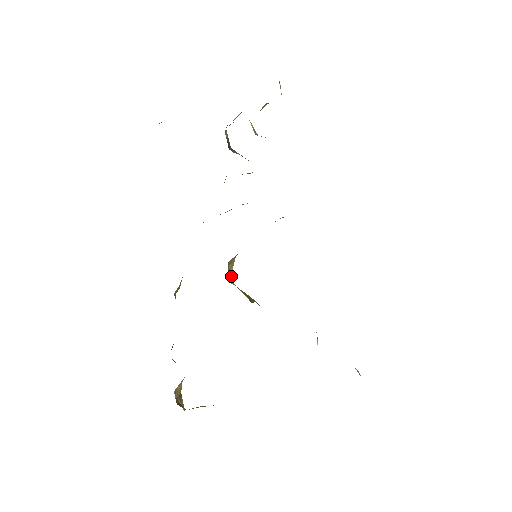
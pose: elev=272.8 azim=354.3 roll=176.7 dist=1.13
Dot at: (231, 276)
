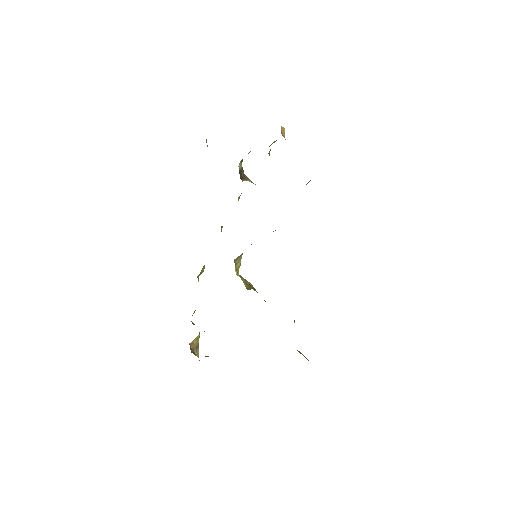
Dot at: occluded
